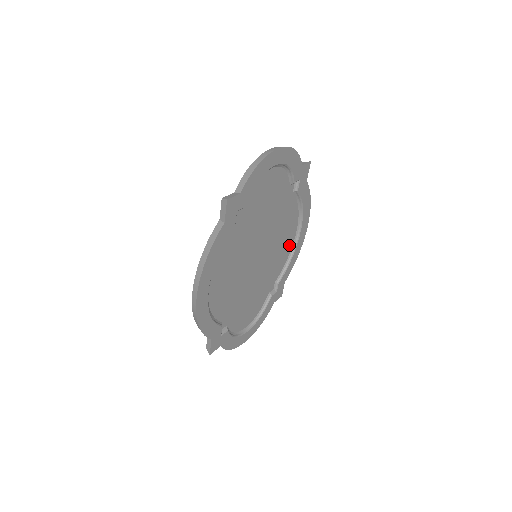
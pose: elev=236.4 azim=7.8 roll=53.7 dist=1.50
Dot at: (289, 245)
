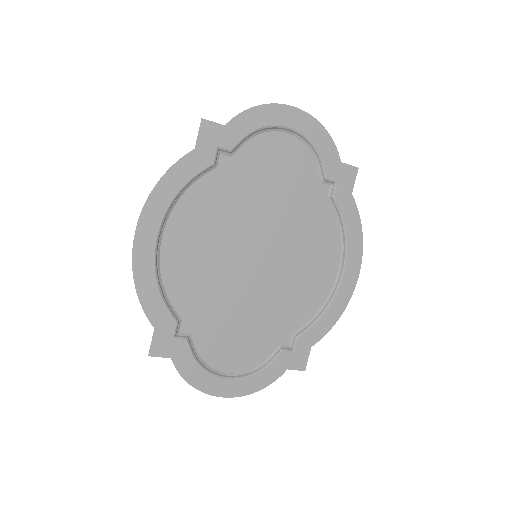
Dot at: (323, 286)
